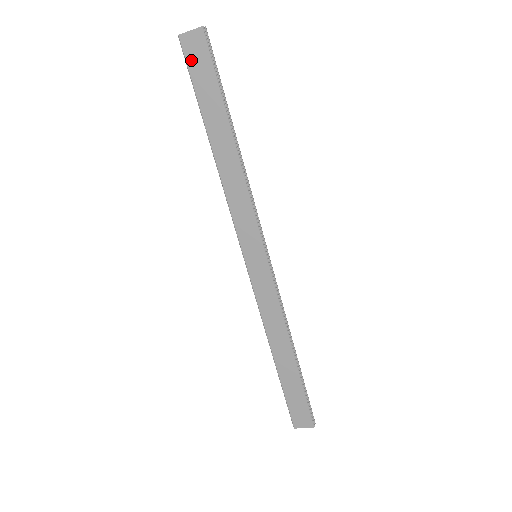
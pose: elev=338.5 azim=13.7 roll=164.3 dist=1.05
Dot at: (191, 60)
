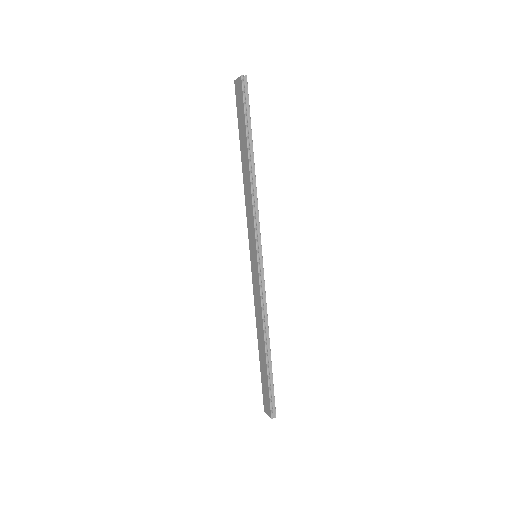
Dot at: (237, 99)
